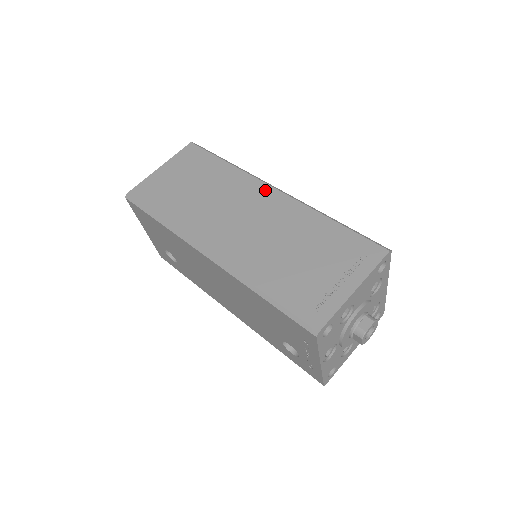
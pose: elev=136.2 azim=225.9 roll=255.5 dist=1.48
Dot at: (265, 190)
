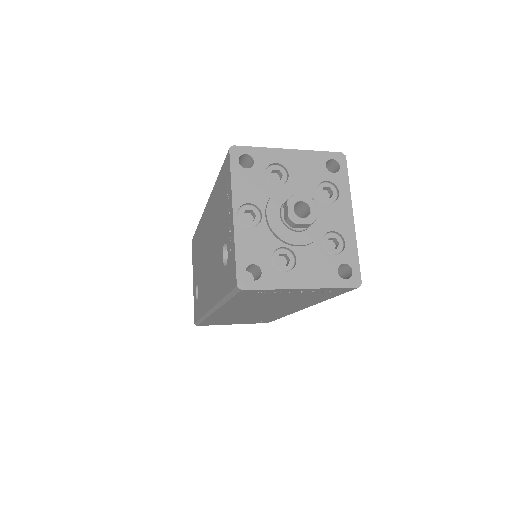
Dot at: occluded
